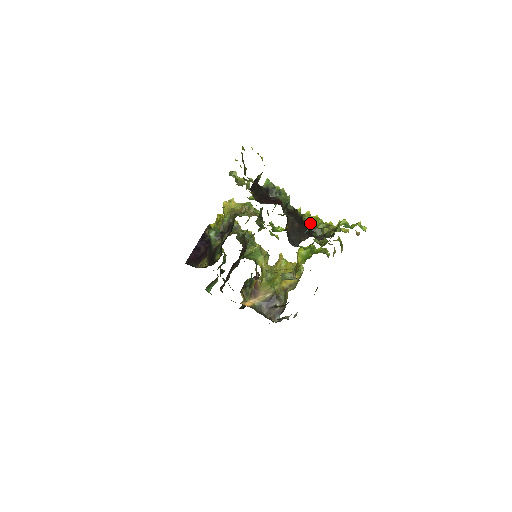
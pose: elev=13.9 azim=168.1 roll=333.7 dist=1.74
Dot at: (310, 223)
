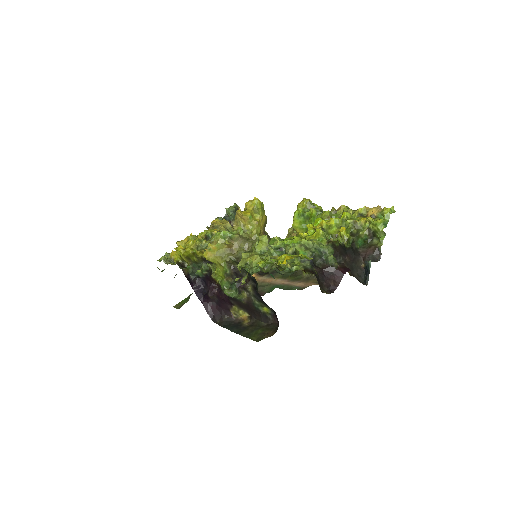
Dot at: (347, 241)
